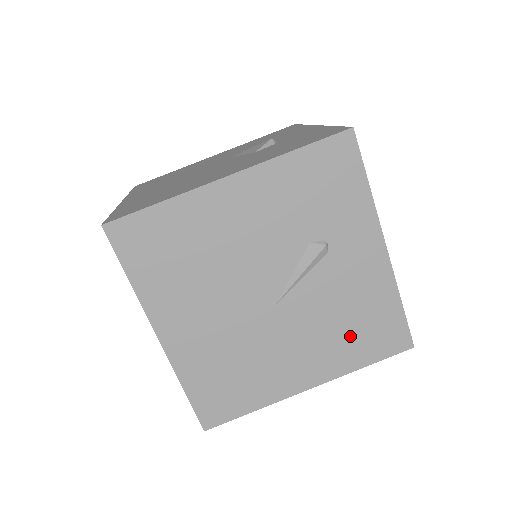
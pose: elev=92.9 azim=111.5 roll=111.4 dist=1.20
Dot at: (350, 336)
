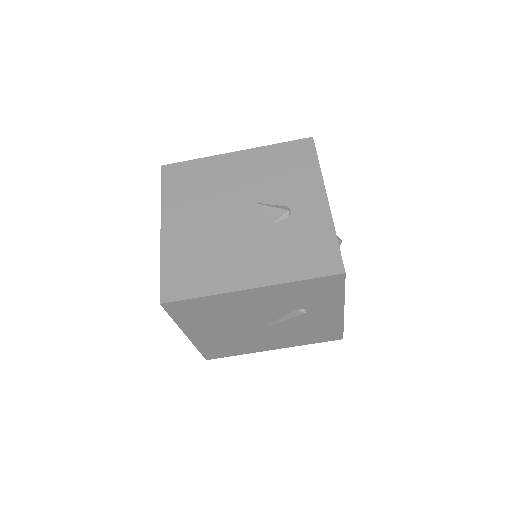
Dot at: (306, 336)
